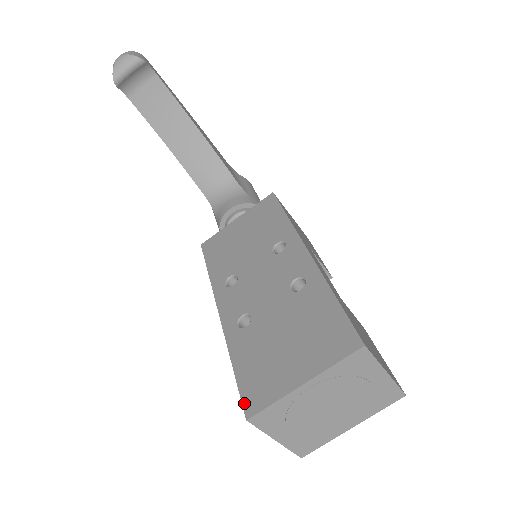
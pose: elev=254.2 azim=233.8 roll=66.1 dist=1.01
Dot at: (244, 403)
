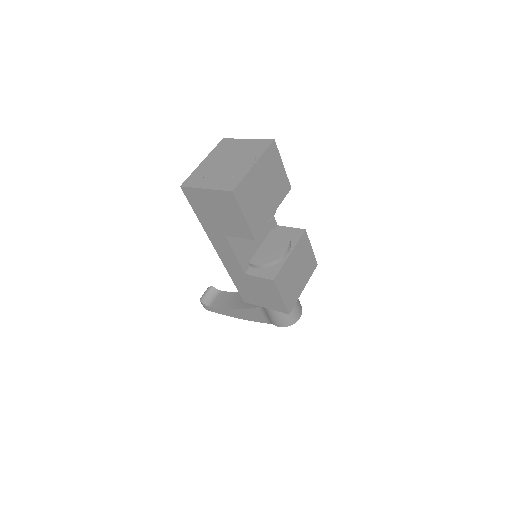
Dot at: (185, 194)
